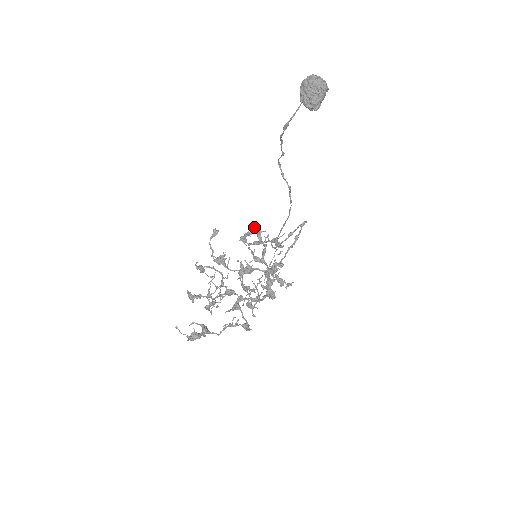
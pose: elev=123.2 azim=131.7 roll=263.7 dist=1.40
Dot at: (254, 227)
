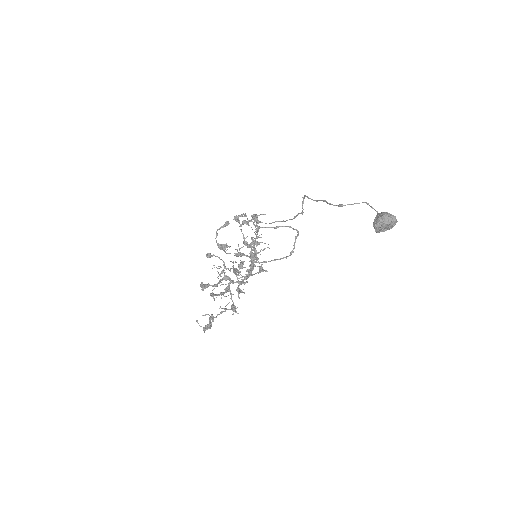
Dot at: (256, 223)
